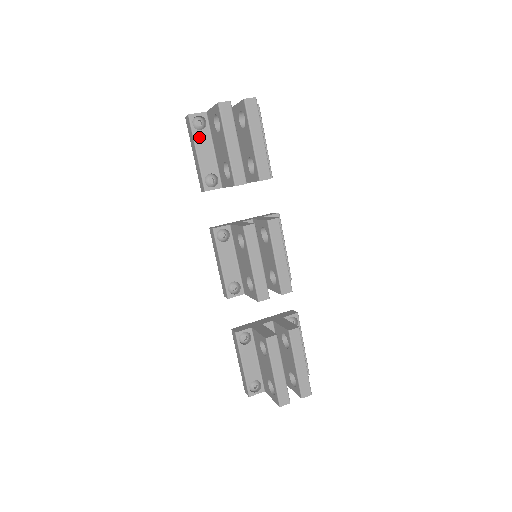
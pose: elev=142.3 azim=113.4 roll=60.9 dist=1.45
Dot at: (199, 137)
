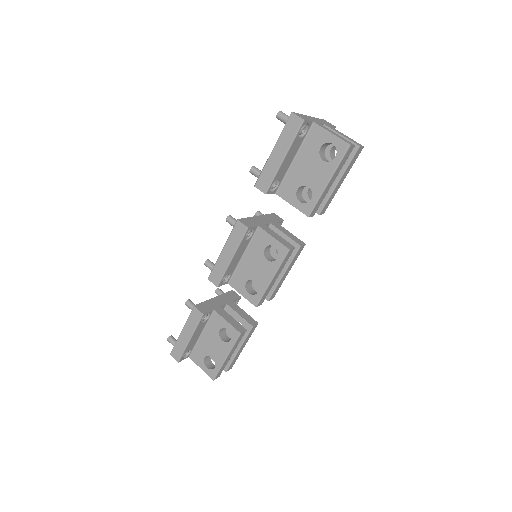
Dot at: (295, 144)
